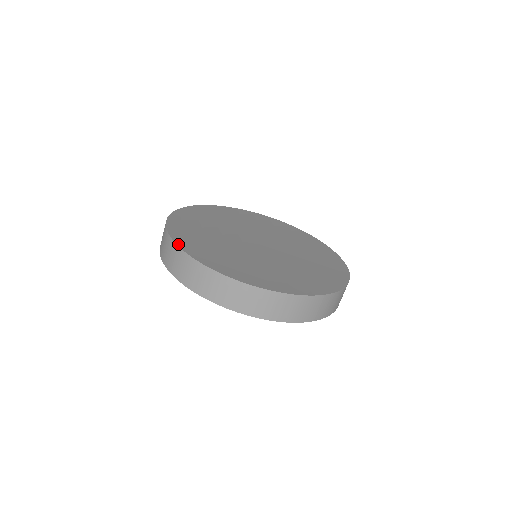
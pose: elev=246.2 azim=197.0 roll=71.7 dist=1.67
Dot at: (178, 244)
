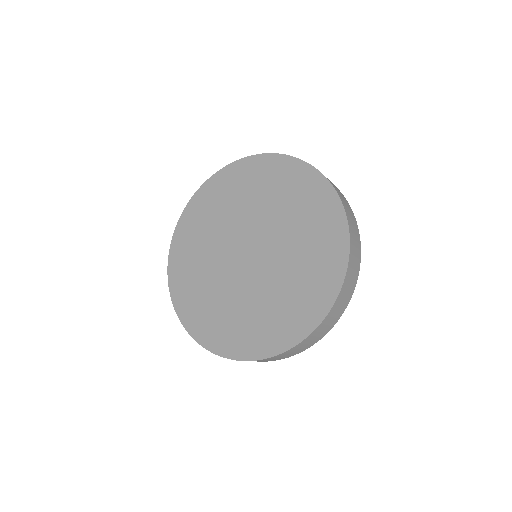
Dot at: (170, 253)
